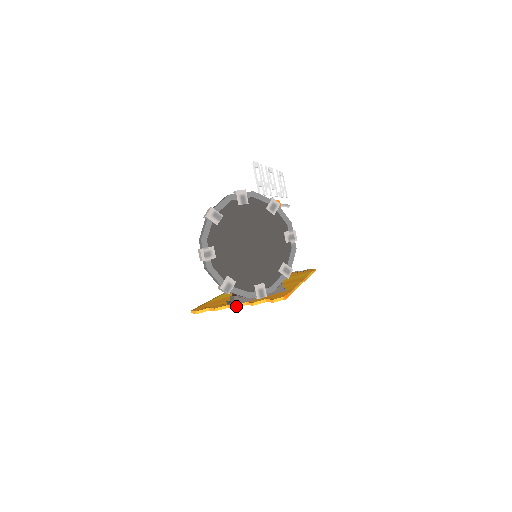
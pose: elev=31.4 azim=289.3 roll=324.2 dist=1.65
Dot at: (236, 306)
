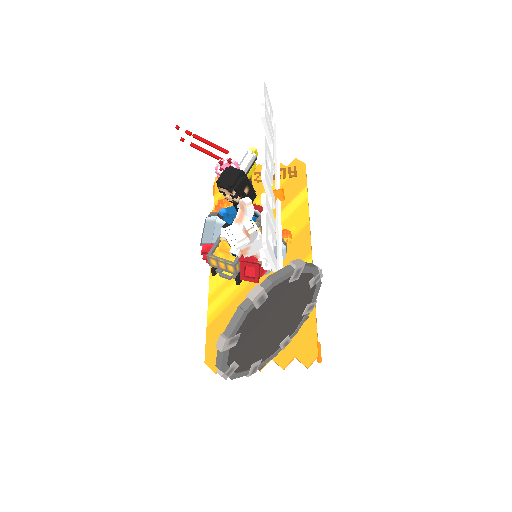
Dot at: (262, 368)
